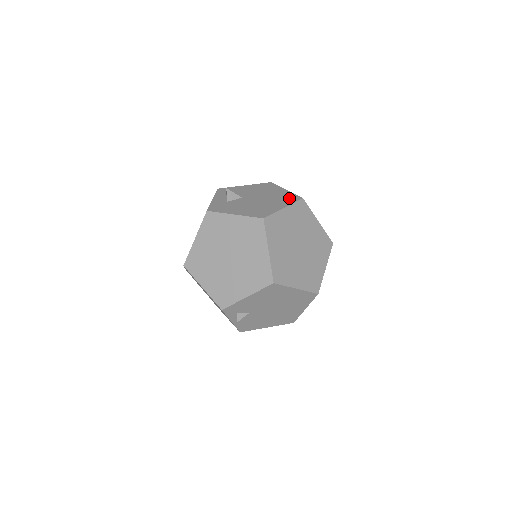
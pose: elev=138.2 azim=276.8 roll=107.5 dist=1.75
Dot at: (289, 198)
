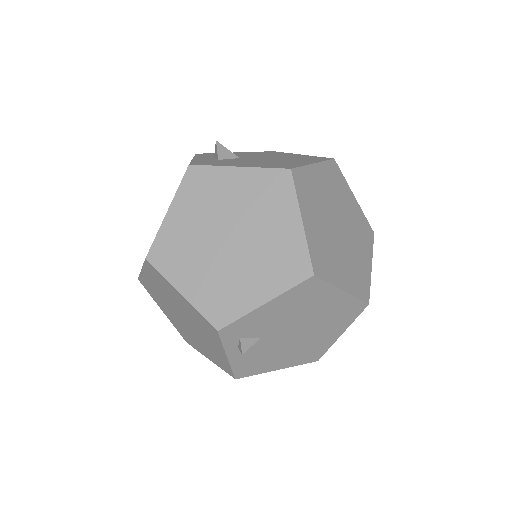
Dot at: (313, 158)
